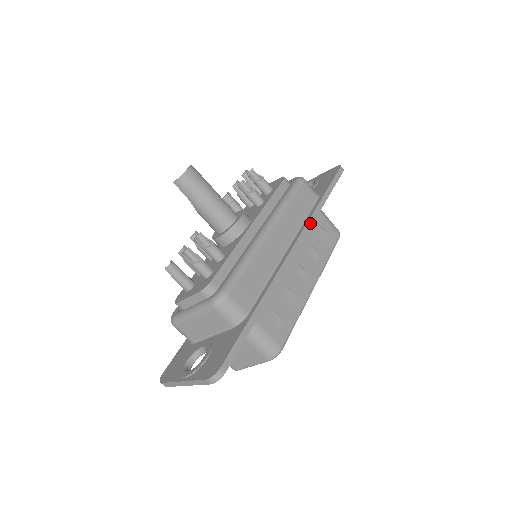
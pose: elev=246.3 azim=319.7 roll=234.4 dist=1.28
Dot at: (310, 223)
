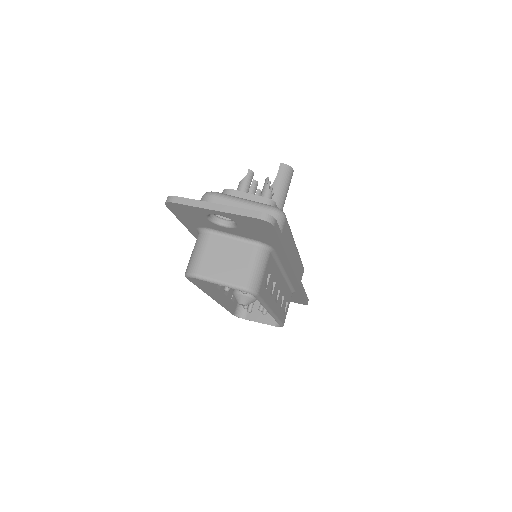
Dot at: (300, 283)
